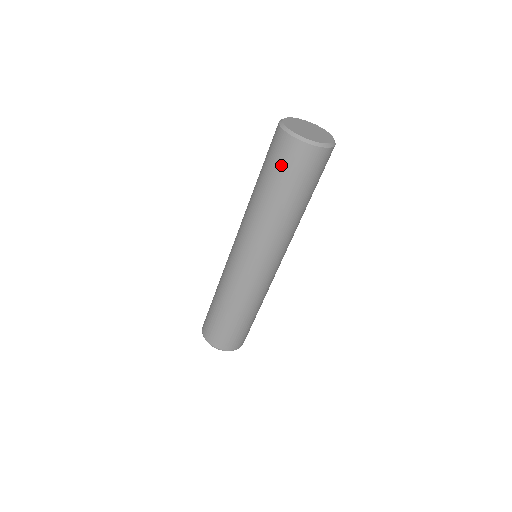
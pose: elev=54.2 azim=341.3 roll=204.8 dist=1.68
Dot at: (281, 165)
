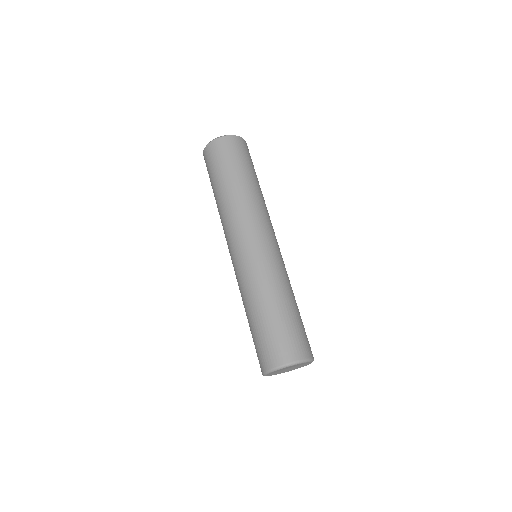
Dot at: (208, 173)
